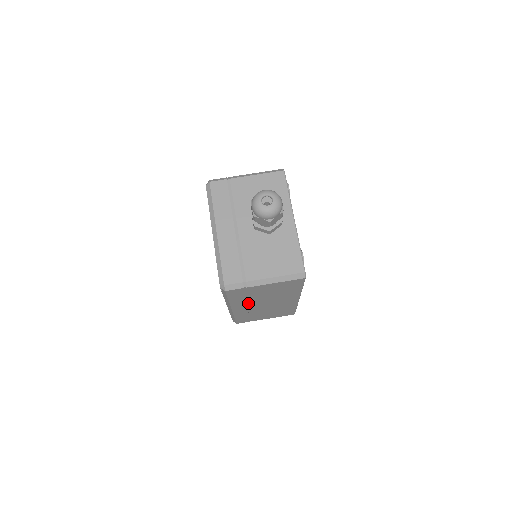
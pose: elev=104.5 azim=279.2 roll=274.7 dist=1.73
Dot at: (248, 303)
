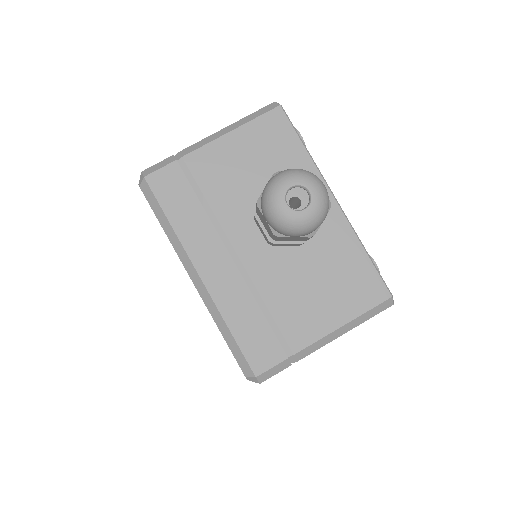
Dot at: occluded
